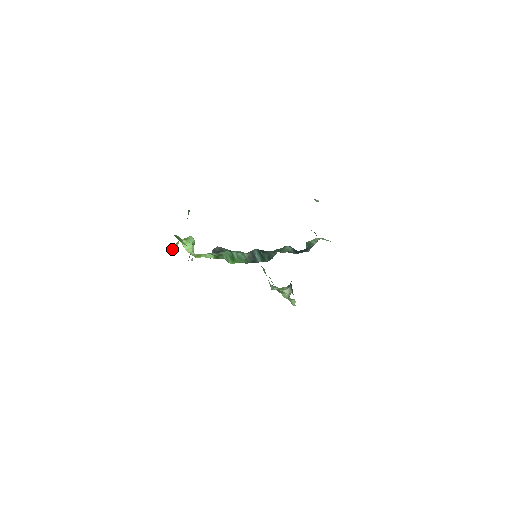
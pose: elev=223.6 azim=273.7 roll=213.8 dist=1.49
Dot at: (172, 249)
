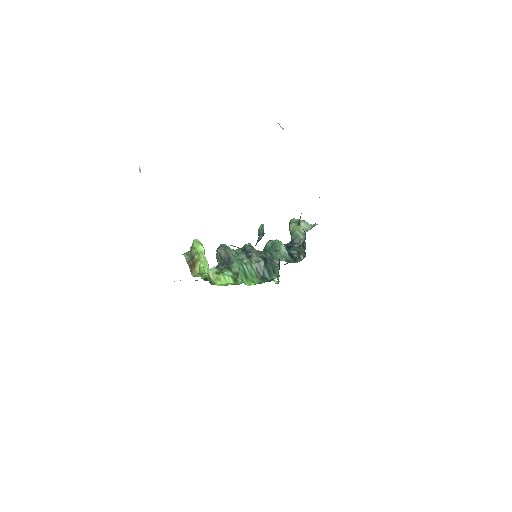
Dot at: (193, 272)
